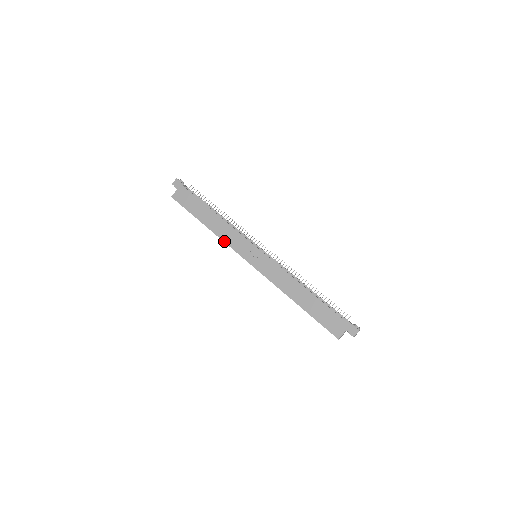
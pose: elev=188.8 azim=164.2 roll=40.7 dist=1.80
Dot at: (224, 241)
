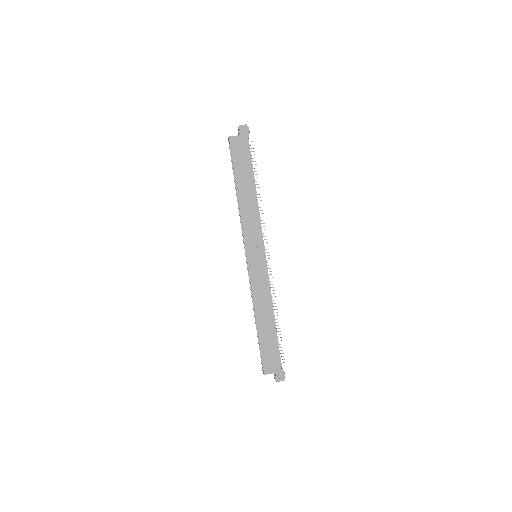
Dot at: (242, 221)
